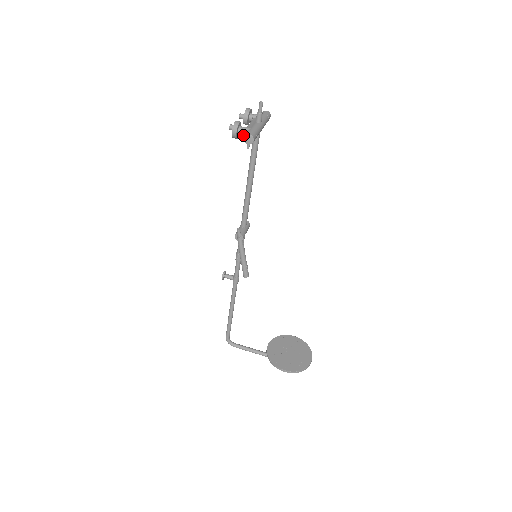
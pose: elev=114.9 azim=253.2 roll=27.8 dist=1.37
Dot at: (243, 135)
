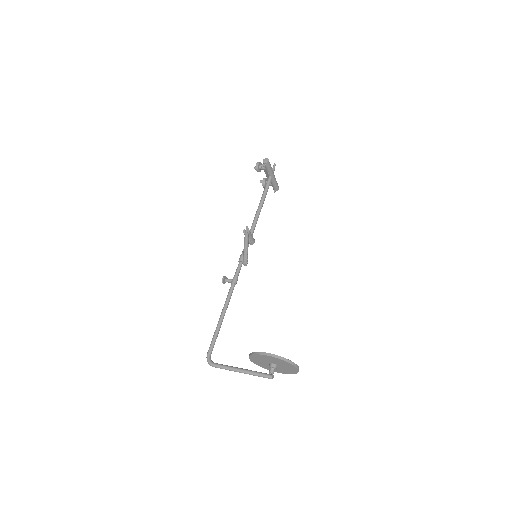
Dot at: (262, 166)
